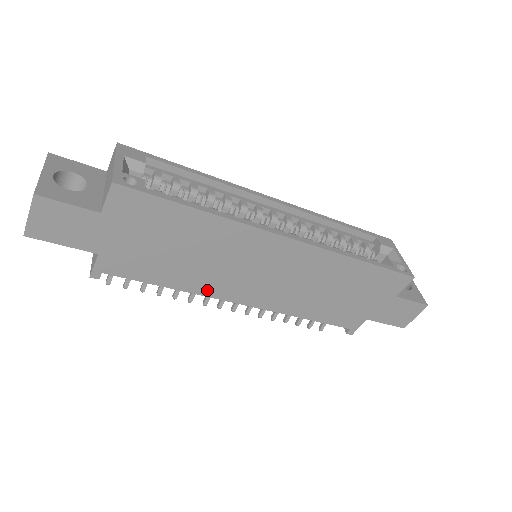
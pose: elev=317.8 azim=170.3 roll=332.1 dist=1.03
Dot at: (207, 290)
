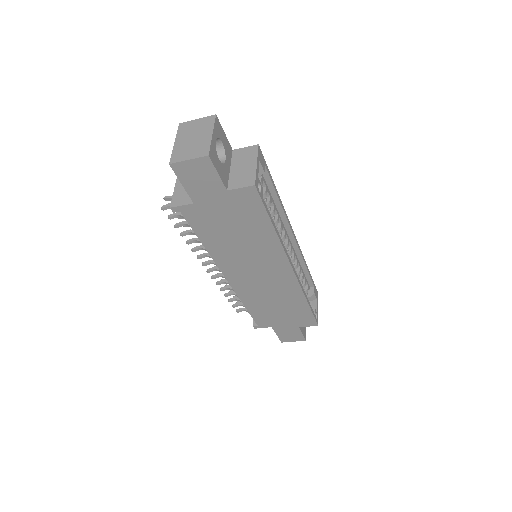
Dot at: (220, 260)
